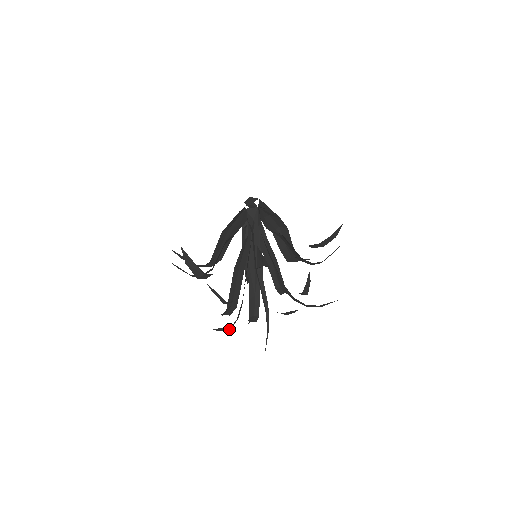
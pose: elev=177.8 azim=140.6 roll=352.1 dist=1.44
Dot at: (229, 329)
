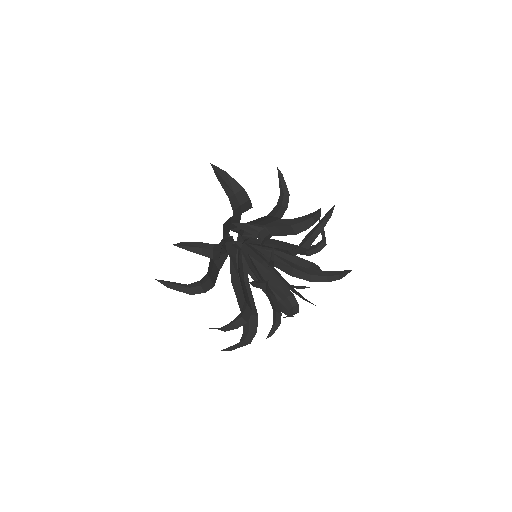
Dot at: (264, 288)
